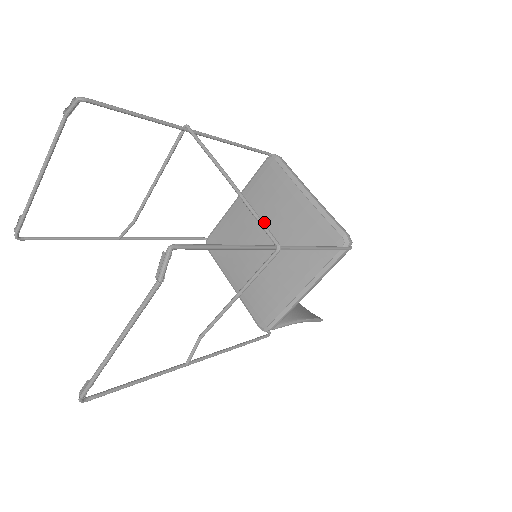
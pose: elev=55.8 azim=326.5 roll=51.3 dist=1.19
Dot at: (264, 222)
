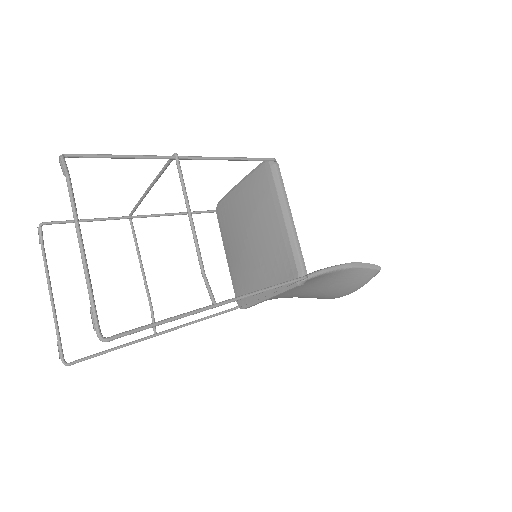
Dot at: (239, 233)
